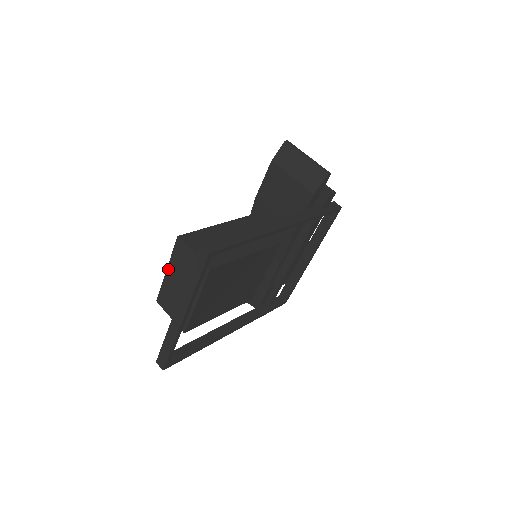
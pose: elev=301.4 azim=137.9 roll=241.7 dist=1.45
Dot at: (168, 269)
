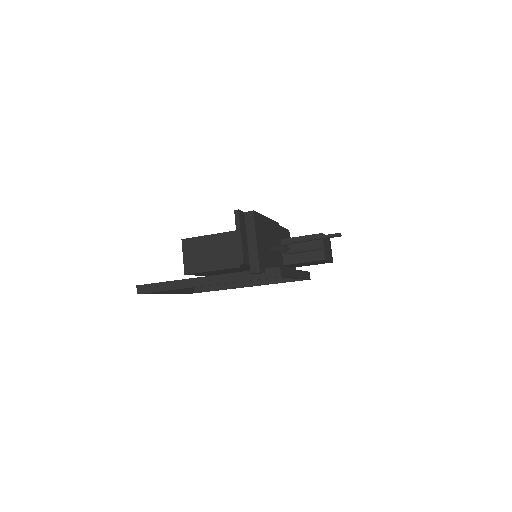
Dot at: occluded
